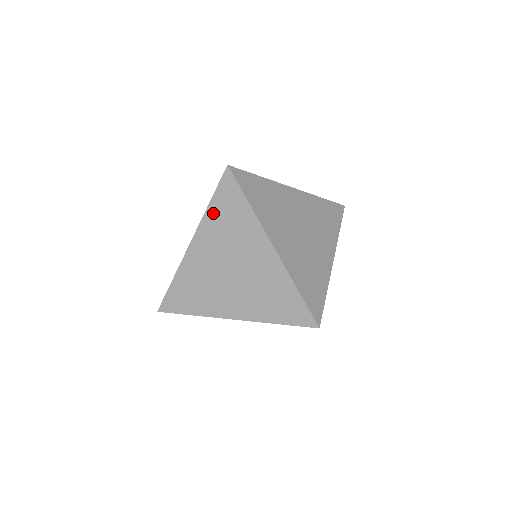
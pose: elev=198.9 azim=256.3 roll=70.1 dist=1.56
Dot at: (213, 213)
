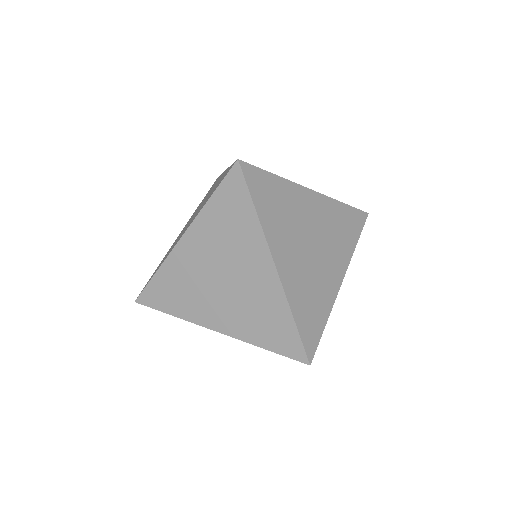
Dot at: (212, 211)
